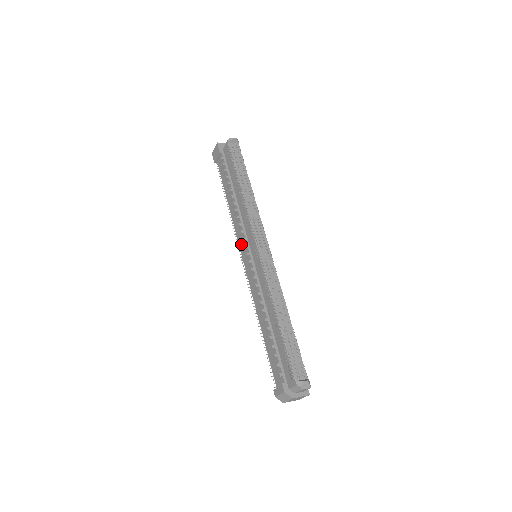
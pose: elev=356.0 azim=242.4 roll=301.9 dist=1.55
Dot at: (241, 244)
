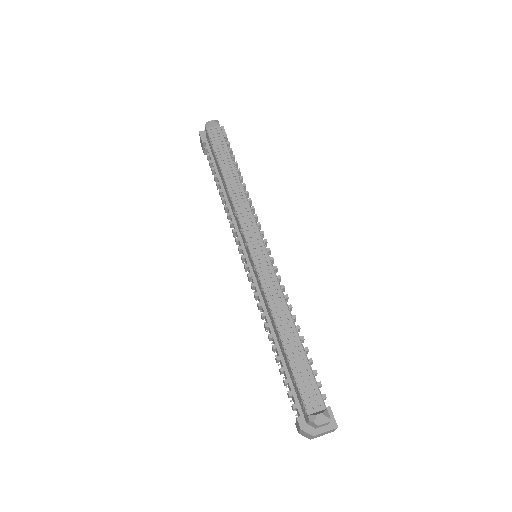
Dot at: occluded
